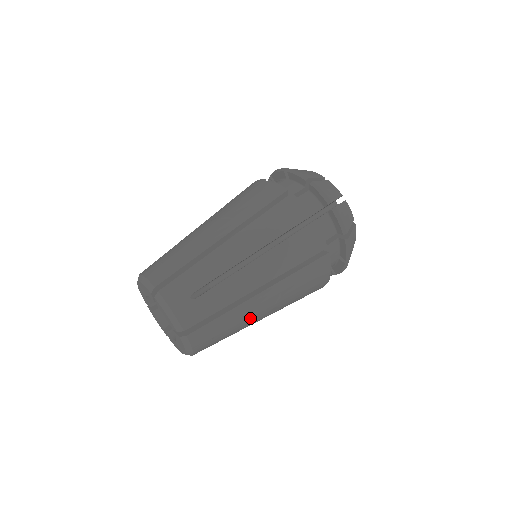
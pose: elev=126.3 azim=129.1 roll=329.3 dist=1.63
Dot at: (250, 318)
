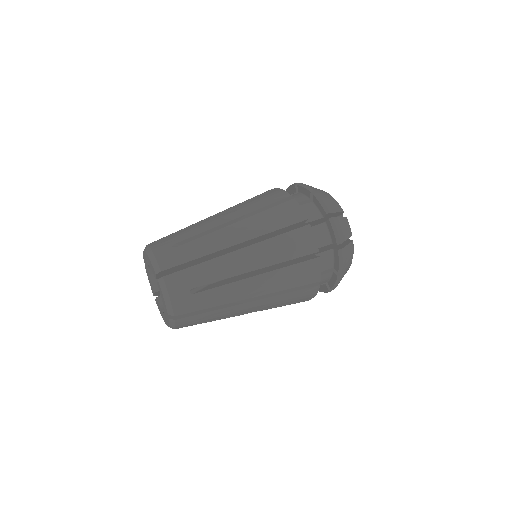
Dot at: (232, 282)
